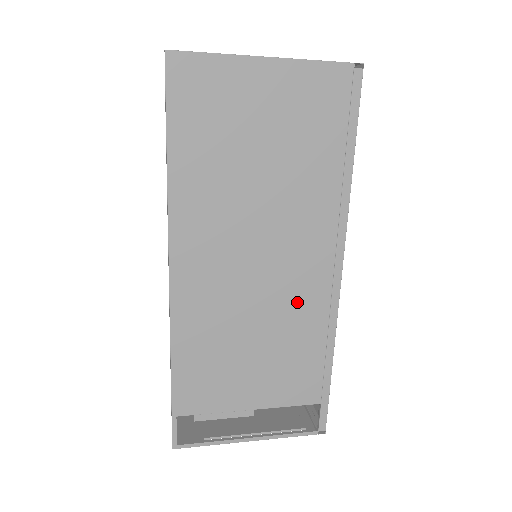
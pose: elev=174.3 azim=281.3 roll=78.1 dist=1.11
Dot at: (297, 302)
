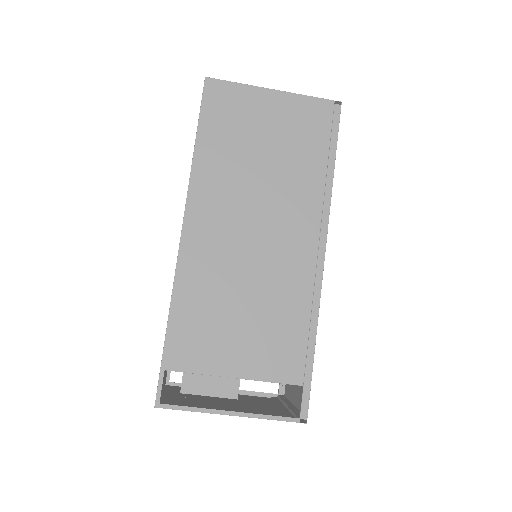
Dot at: (285, 275)
